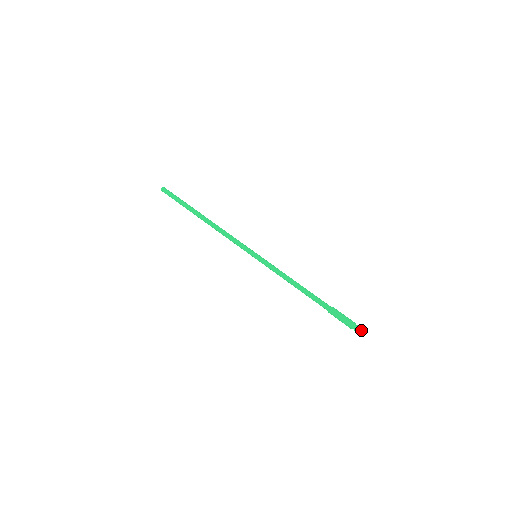
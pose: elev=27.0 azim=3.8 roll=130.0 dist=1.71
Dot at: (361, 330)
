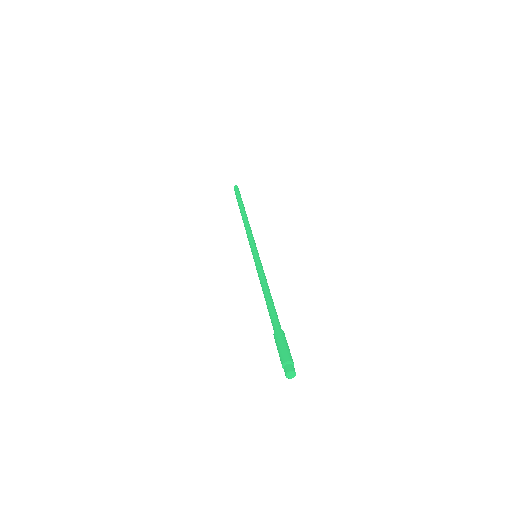
Dot at: (291, 373)
